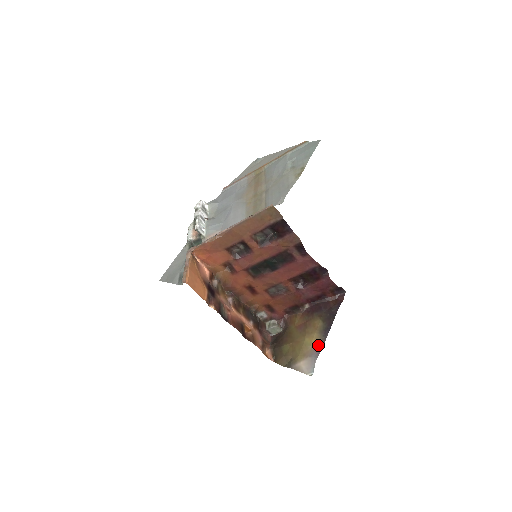
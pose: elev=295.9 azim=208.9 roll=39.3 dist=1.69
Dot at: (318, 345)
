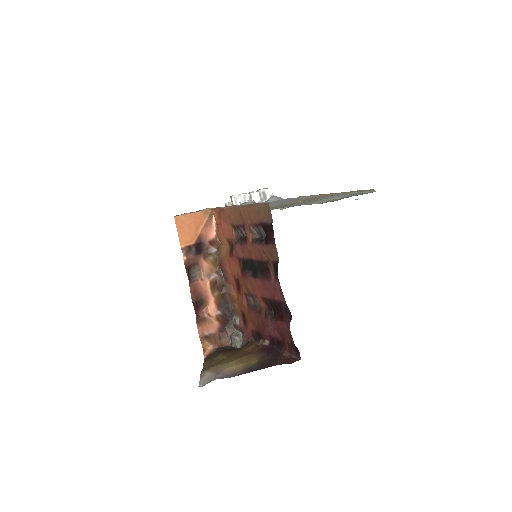
Dot at: (231, 373)
